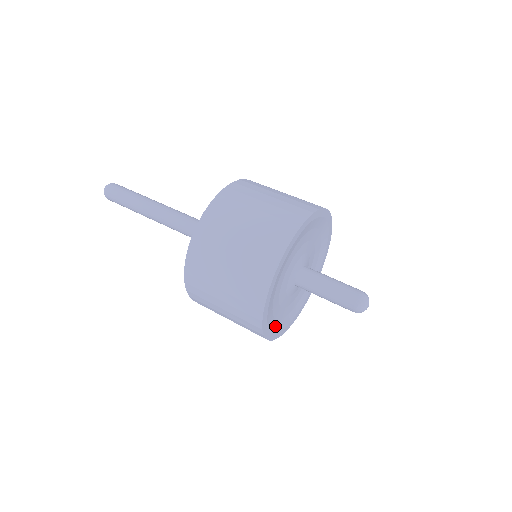
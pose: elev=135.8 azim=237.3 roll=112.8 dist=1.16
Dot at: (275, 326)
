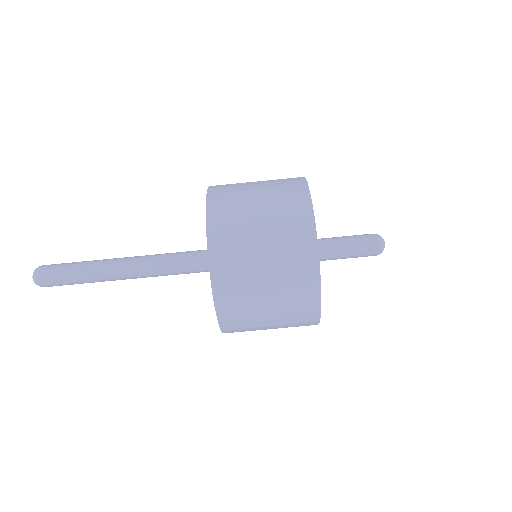
Dot at: occluded
